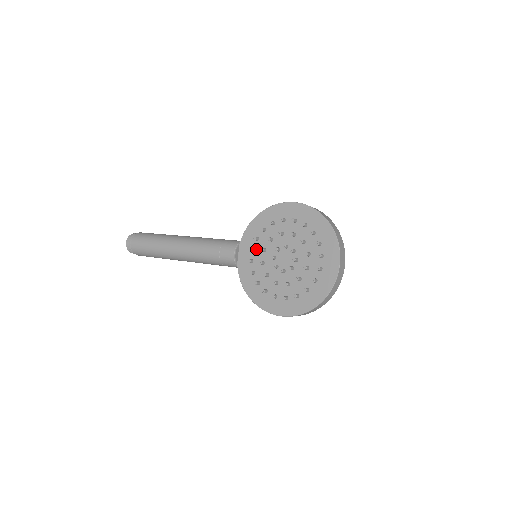
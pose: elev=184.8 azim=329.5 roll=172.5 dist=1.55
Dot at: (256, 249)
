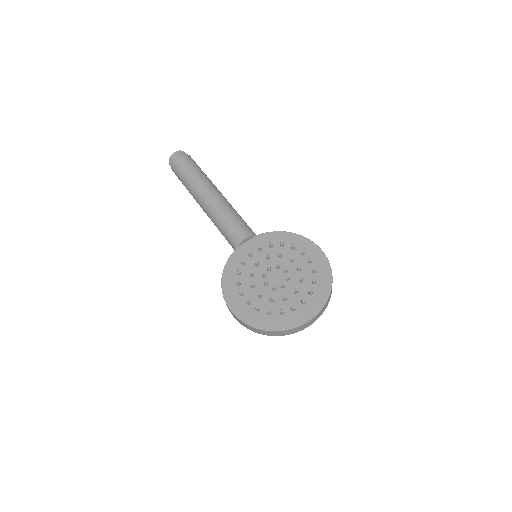
Dot at: (263, 251)
